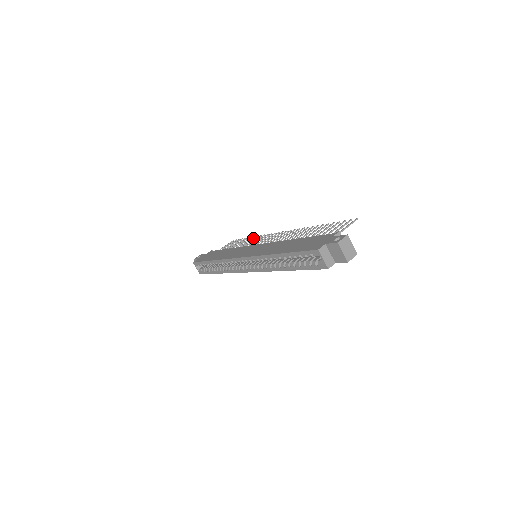
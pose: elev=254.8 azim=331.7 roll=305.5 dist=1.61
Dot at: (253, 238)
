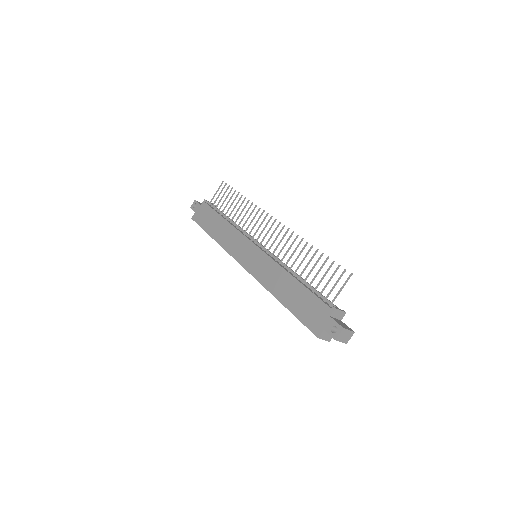
Dot at: (245, 205)
